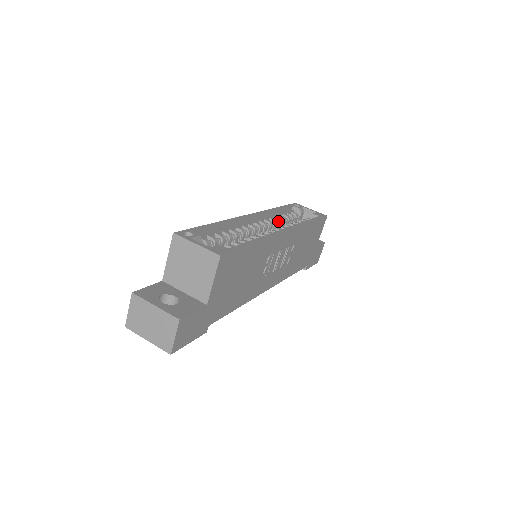
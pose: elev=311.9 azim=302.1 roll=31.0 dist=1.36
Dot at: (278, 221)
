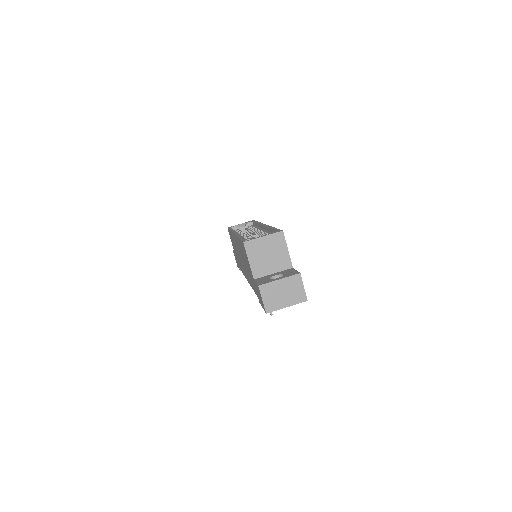
Dot at: occluded
